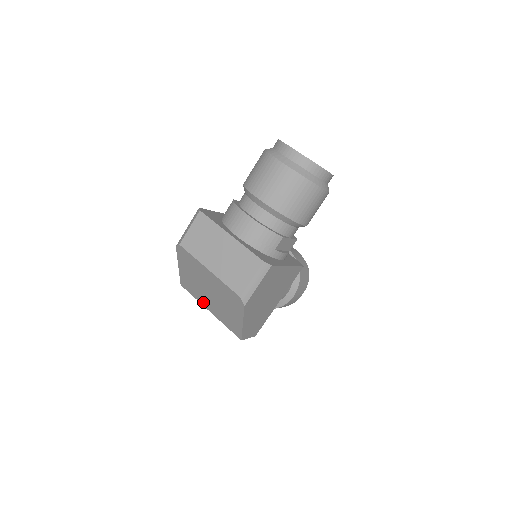
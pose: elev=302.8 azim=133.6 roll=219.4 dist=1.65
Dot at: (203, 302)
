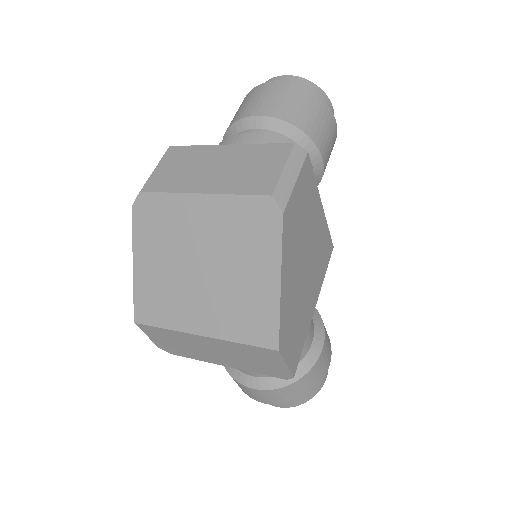
Dot at: (185, 319)
